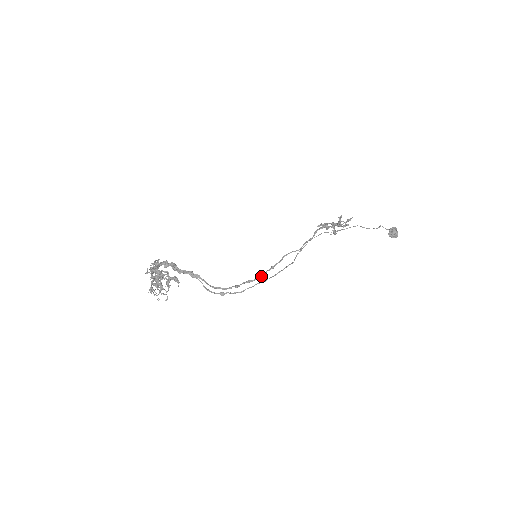
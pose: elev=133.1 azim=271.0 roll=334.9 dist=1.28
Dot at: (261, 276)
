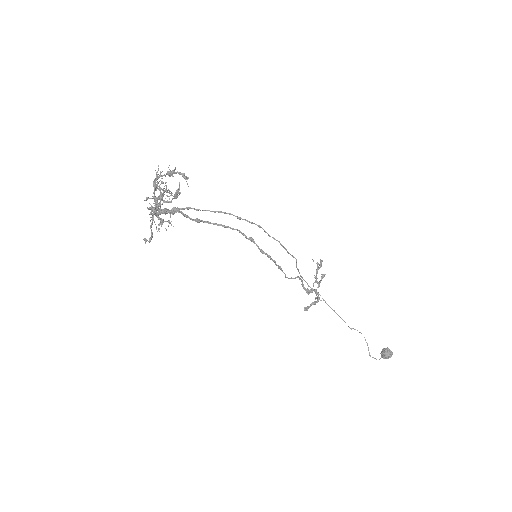
Dot at: (272, 260)
